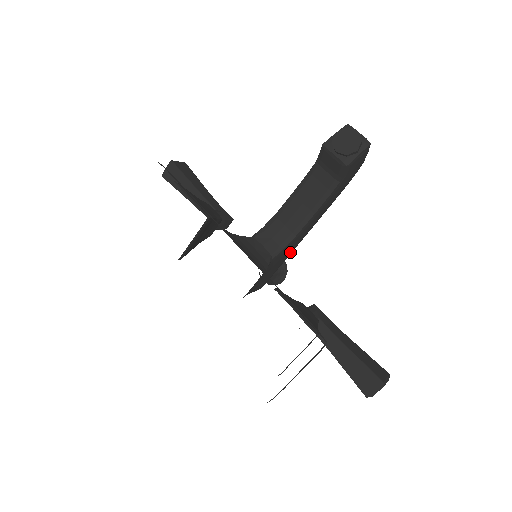
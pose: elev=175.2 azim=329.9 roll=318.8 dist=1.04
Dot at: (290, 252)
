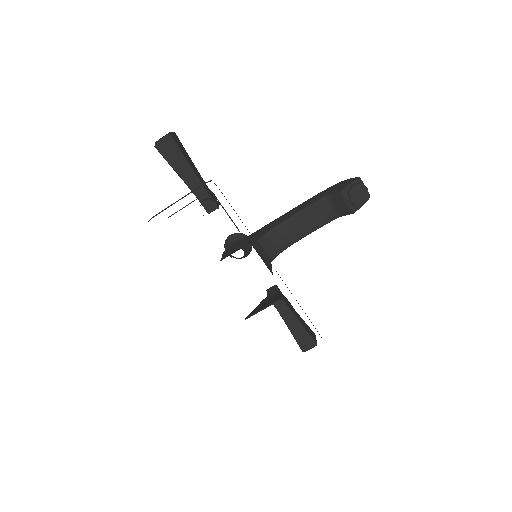
Dot at: occluded
